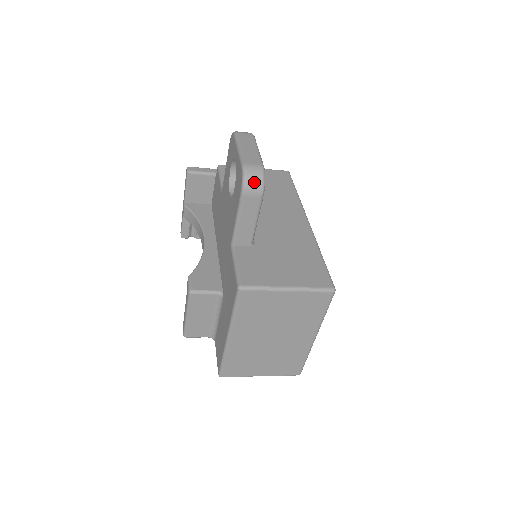
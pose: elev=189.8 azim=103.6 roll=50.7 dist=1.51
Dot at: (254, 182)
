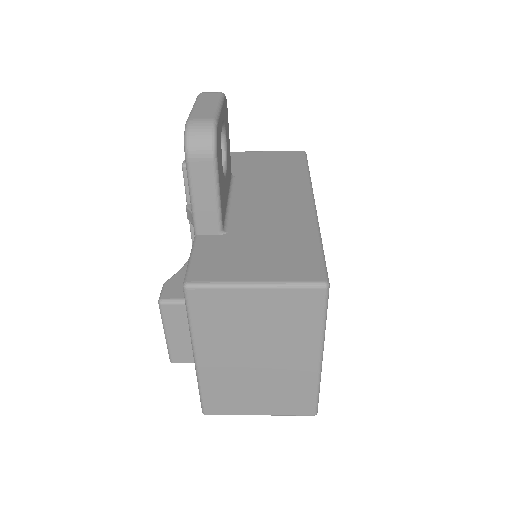
Dot at: (199, 140)
